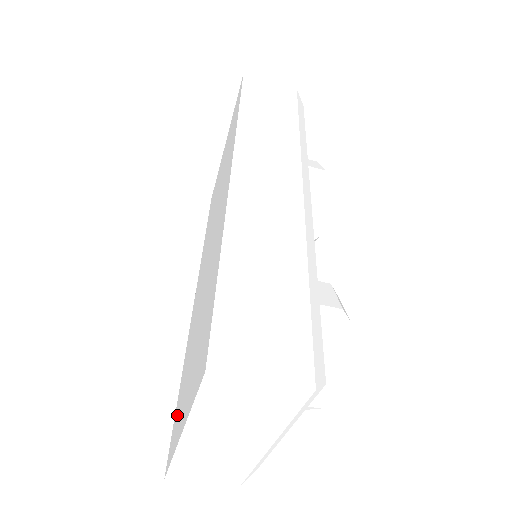
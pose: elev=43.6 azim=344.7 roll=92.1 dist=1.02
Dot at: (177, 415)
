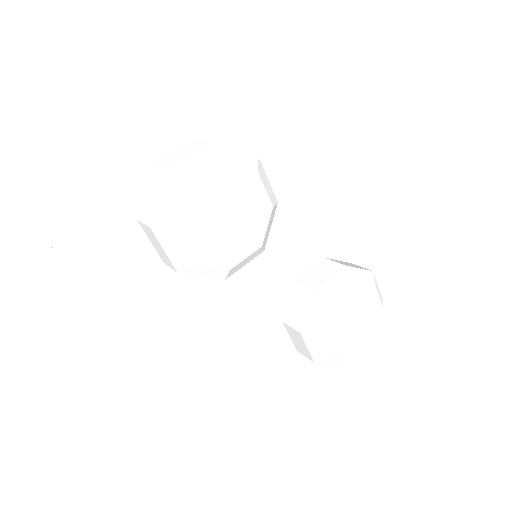
Dot at: occluded
